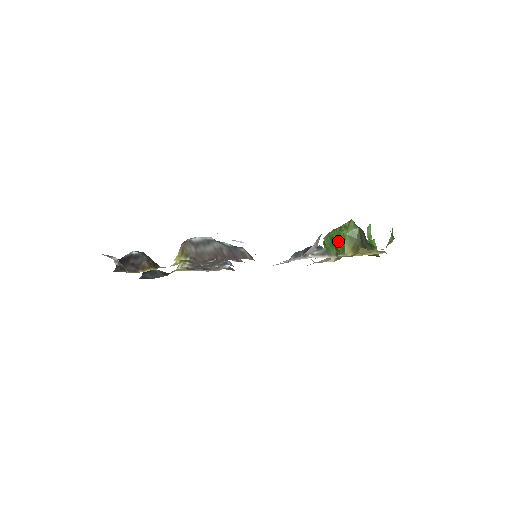
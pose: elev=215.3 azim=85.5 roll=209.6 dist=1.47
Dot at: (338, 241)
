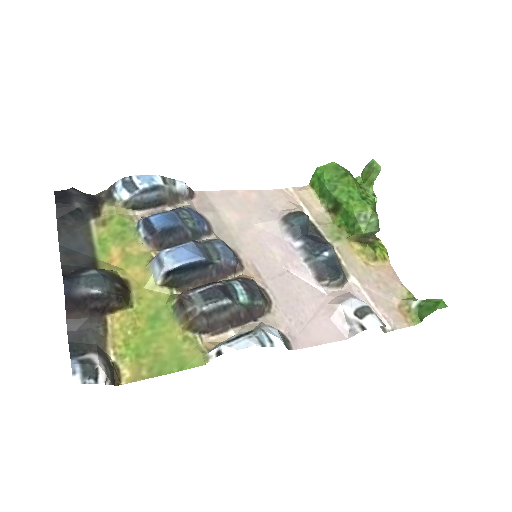
Dot at: (345, 215)
